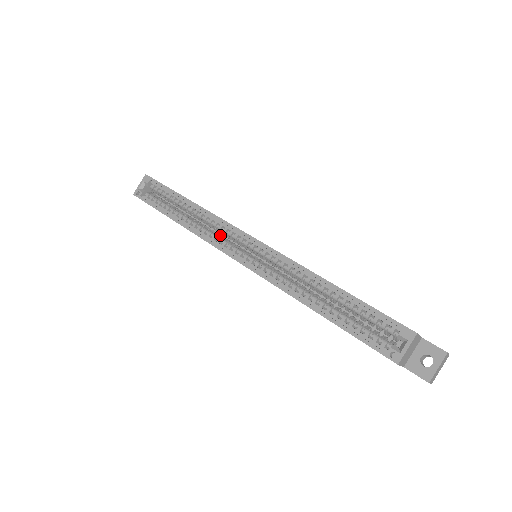
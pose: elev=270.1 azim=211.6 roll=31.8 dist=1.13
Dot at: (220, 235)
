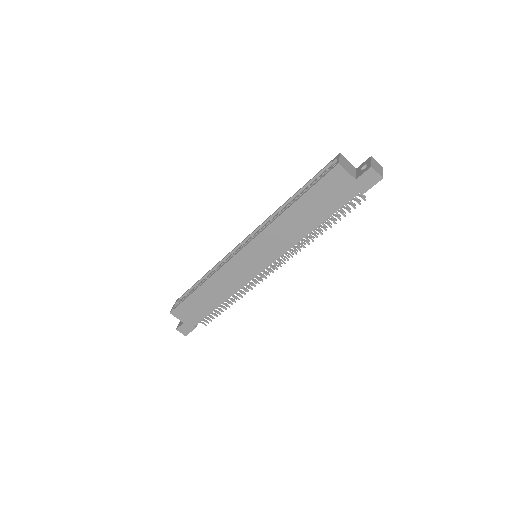
Dot at: occluded
